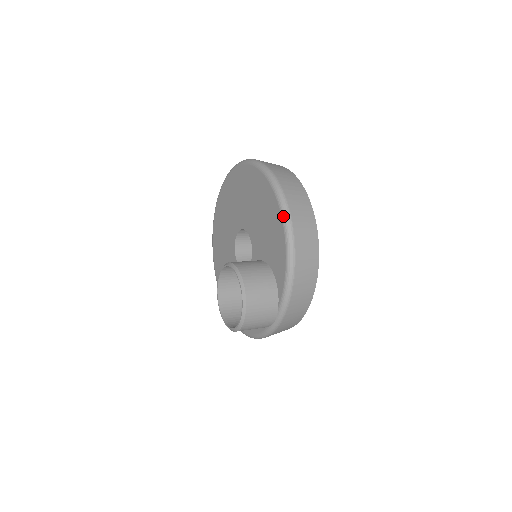
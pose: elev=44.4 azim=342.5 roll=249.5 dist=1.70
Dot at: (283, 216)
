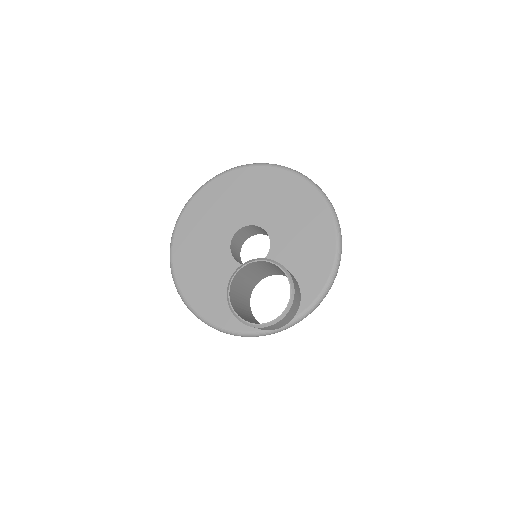
Dot at: (338, 246)
